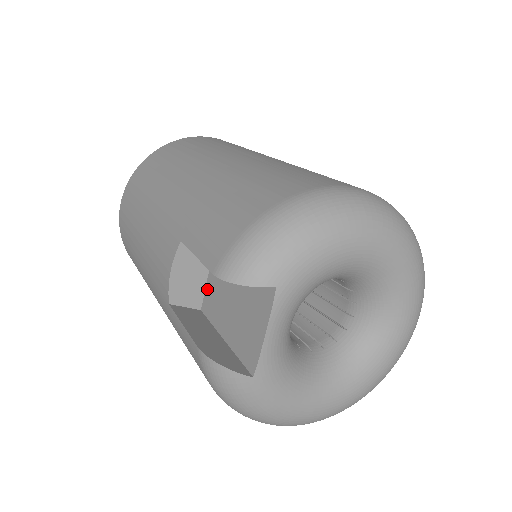
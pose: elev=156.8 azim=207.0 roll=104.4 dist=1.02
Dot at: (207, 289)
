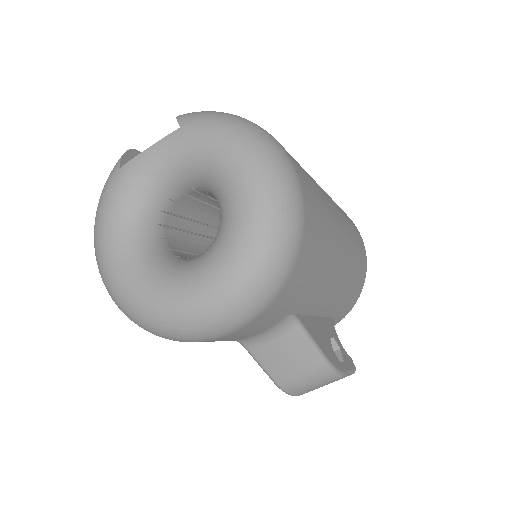
Dot at: occluded
